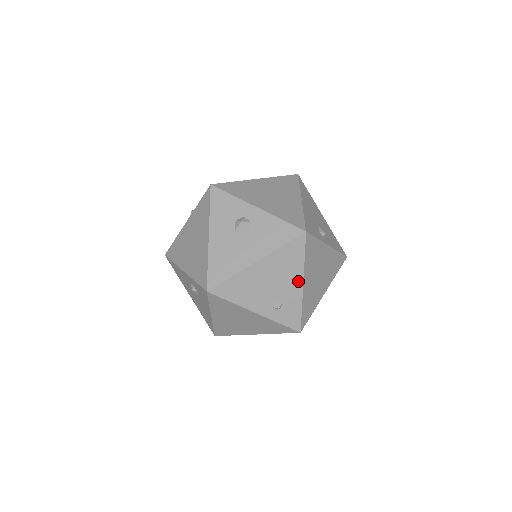
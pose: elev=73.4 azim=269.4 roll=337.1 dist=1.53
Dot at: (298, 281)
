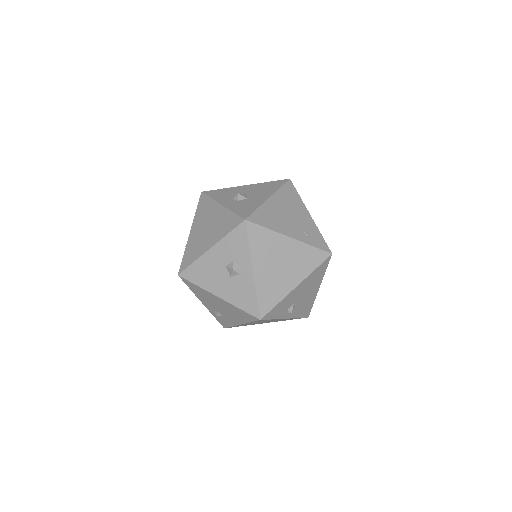
Dot at: (239, 321)
